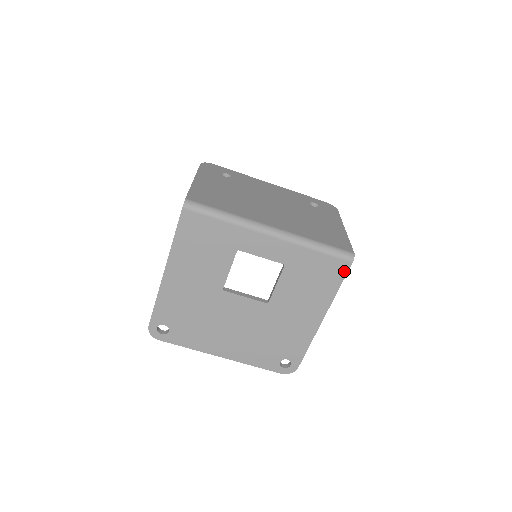
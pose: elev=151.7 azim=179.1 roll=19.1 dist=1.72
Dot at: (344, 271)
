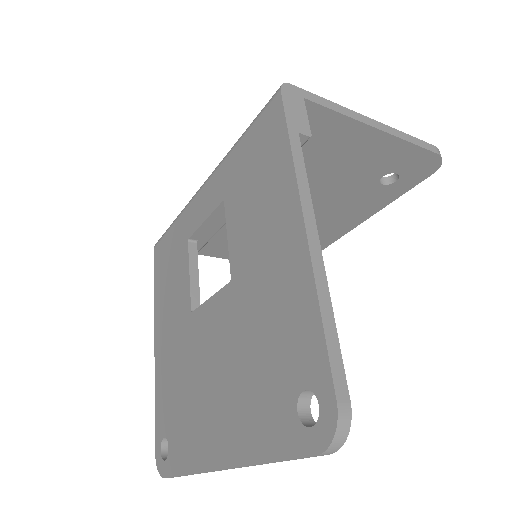
Dot at: (279, 113)
